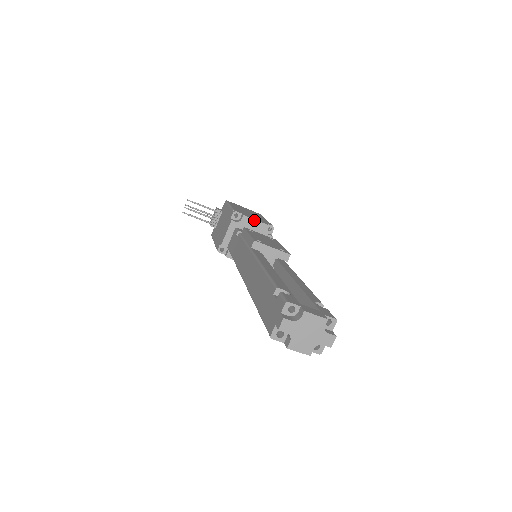
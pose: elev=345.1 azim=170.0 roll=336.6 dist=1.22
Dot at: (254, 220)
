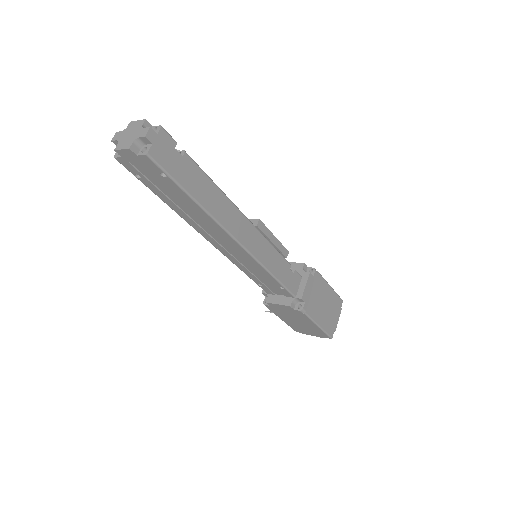
Dot at: (290, 263)
